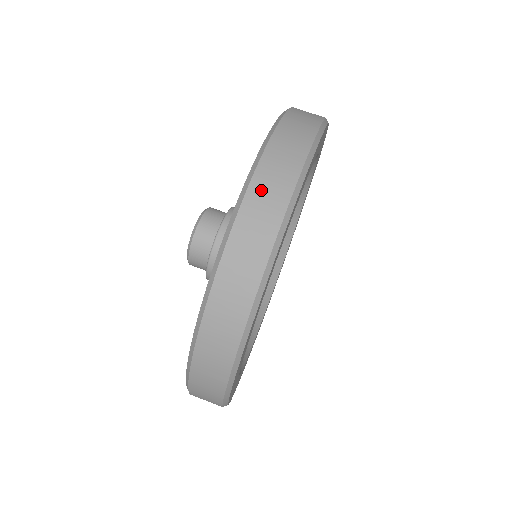
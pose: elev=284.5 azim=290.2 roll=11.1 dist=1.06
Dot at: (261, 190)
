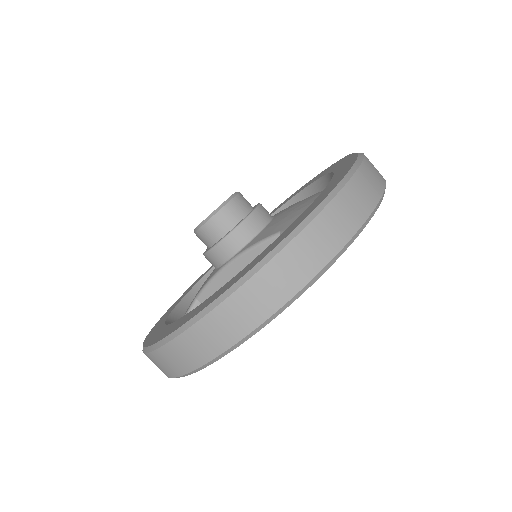
Dot at: (181, 348)
